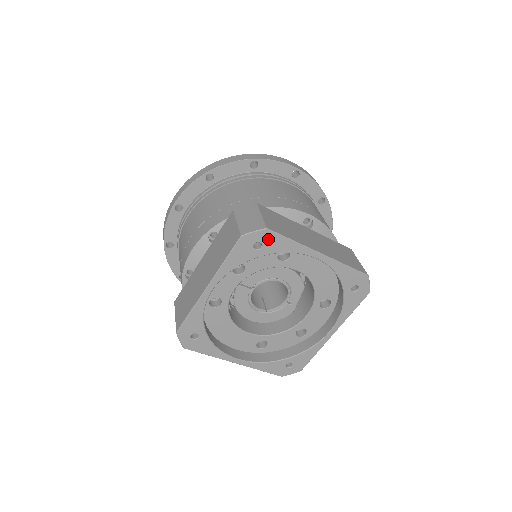
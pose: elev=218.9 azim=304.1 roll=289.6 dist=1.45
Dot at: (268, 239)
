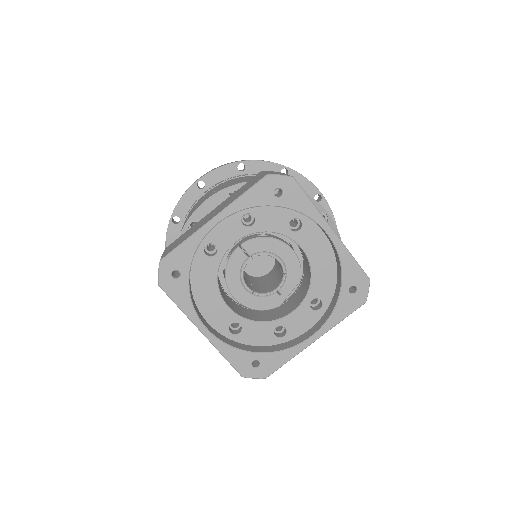
Dot at: (290, 189)
